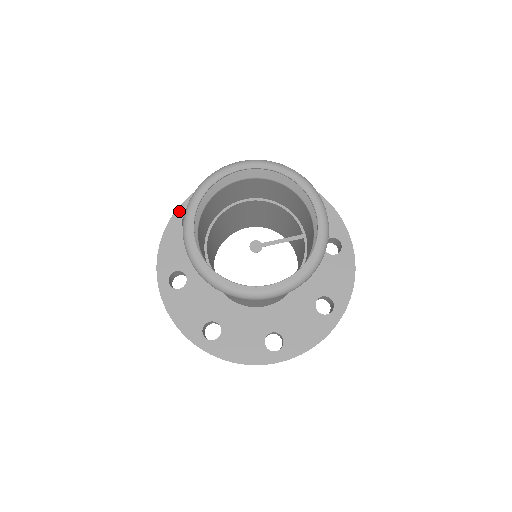
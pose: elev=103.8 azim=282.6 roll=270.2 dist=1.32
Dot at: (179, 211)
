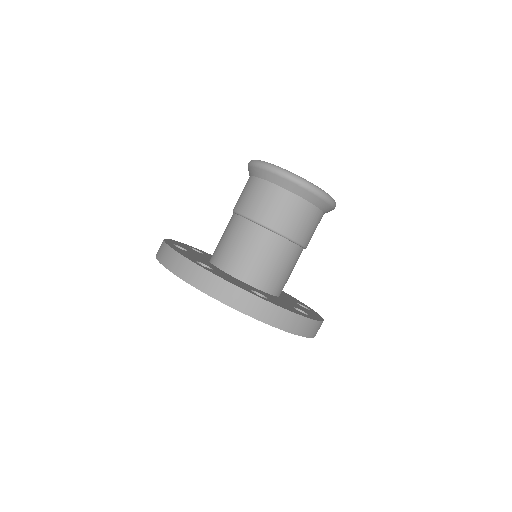
Dot at: occluded
